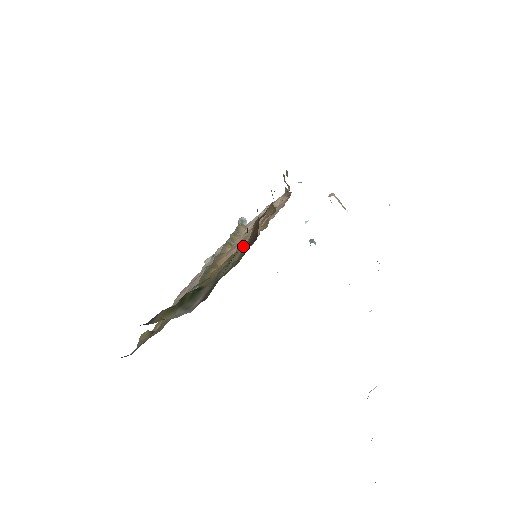
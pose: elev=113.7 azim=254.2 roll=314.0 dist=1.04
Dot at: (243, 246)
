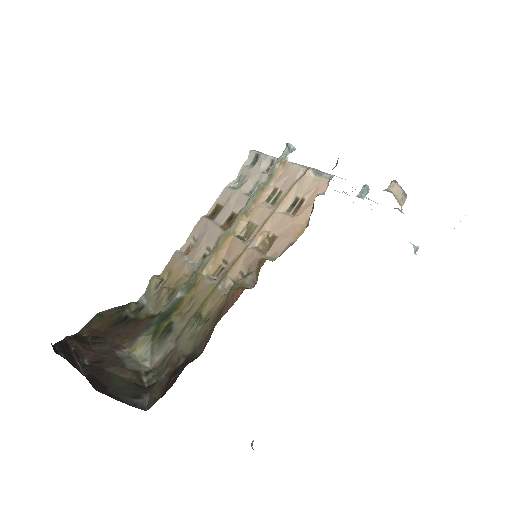
Dot at: (218, 299)
